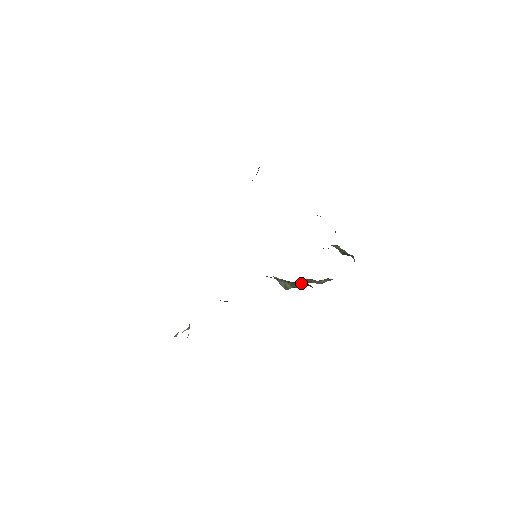
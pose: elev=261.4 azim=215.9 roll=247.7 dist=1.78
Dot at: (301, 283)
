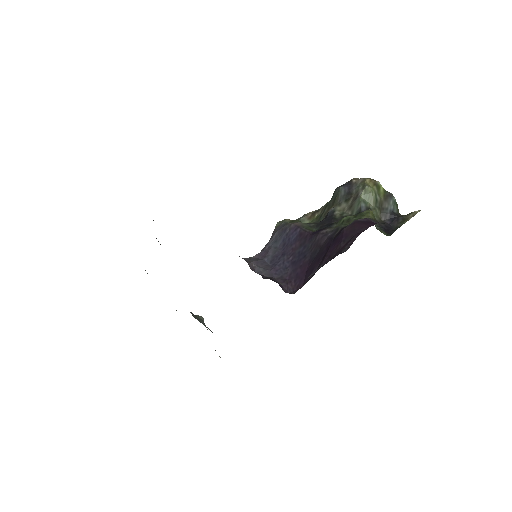
Dot at: occluded
